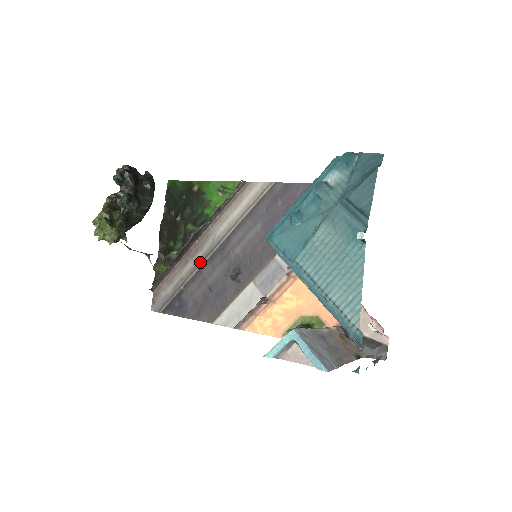
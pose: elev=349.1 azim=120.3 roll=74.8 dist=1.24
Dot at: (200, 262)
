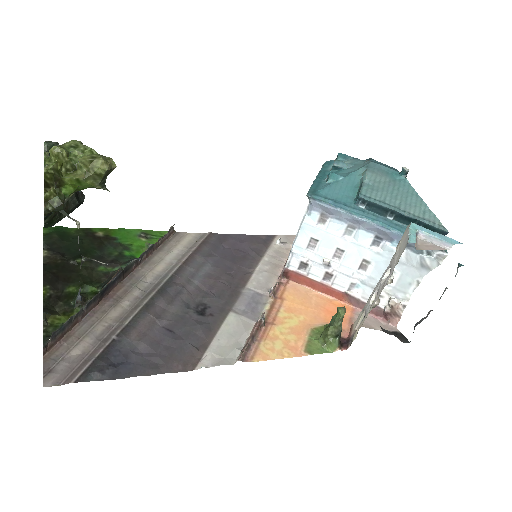
Dot at: (137, 303)
